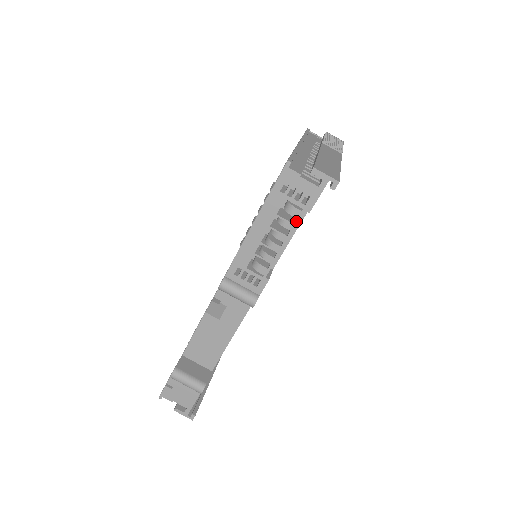
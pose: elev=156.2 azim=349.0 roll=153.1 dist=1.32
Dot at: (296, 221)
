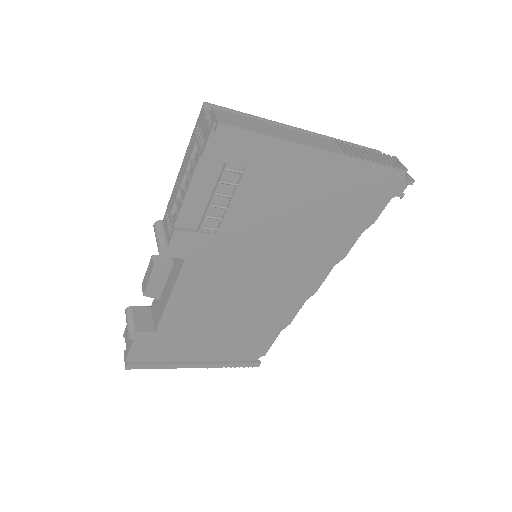
Dot at: (195, 166)
